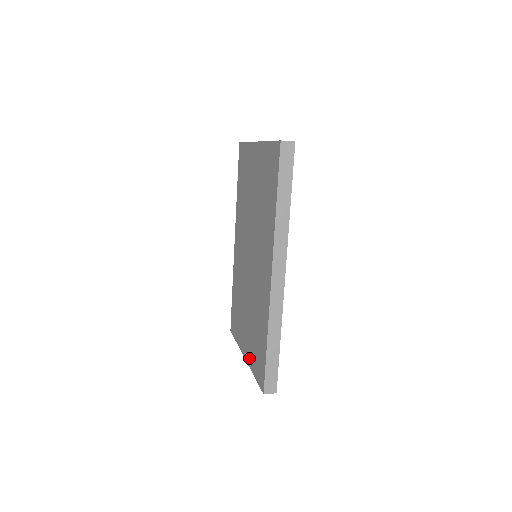
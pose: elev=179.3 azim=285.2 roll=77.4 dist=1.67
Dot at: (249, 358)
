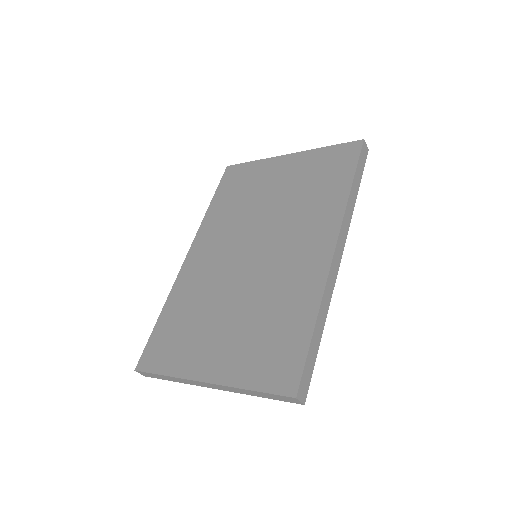
Dot at: (230, 373)
